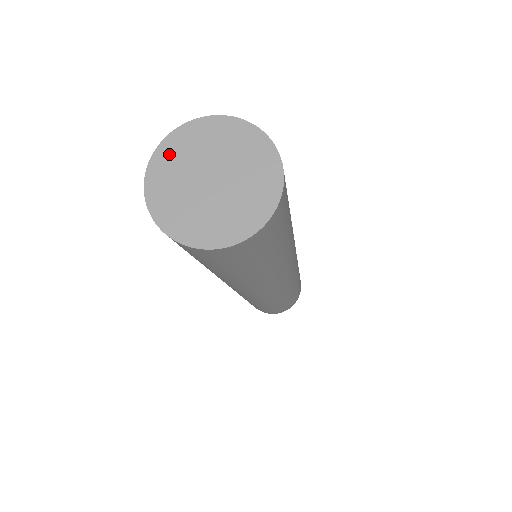
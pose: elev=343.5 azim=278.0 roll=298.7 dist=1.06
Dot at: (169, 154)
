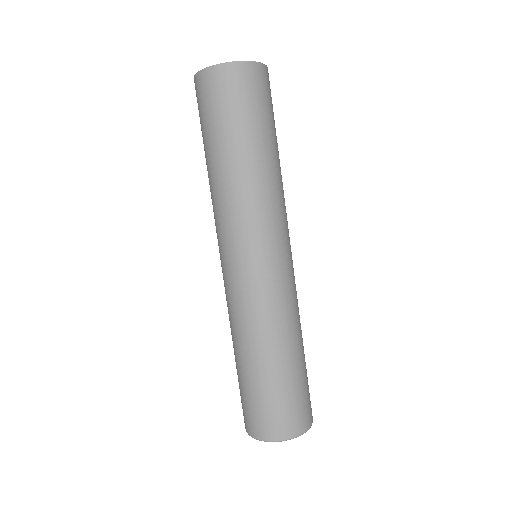
Dot at: occluded
